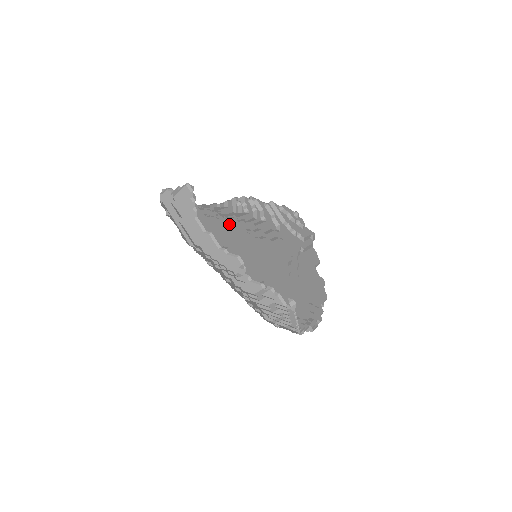
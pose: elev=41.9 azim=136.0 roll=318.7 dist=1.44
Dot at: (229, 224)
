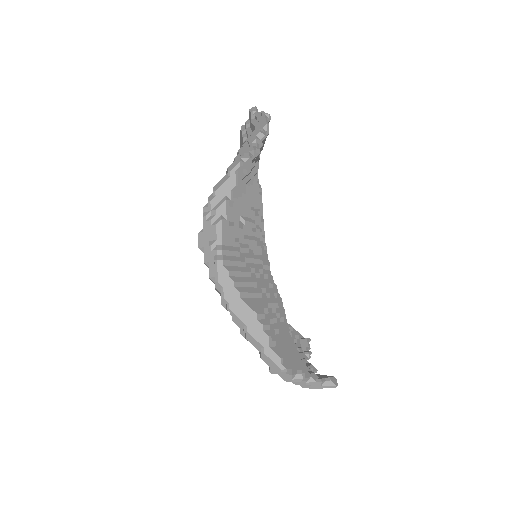
Dot at: occluded
